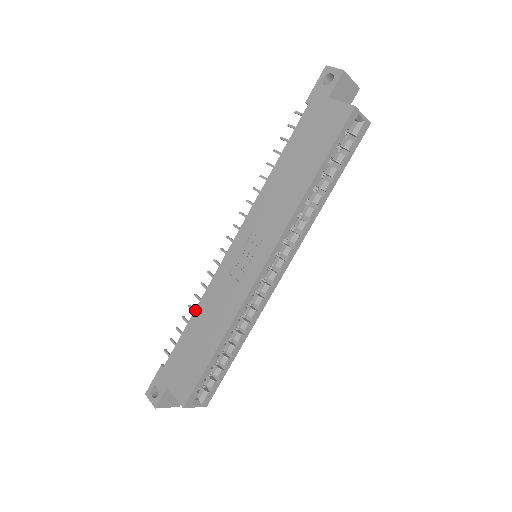
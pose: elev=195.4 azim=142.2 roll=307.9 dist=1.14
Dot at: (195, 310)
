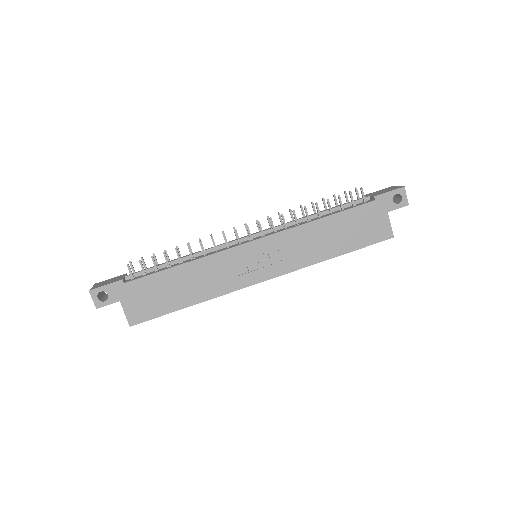
Dot at: (186, 263)
